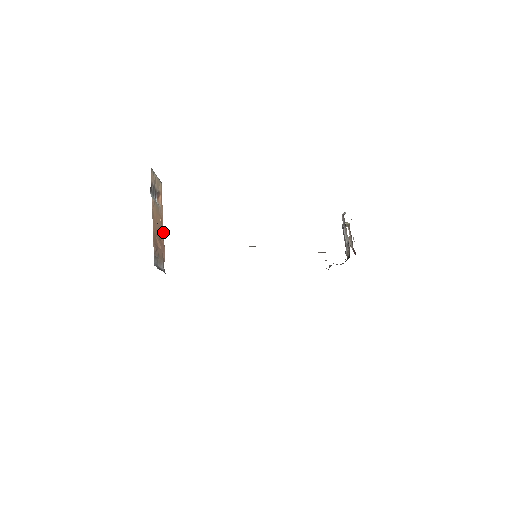
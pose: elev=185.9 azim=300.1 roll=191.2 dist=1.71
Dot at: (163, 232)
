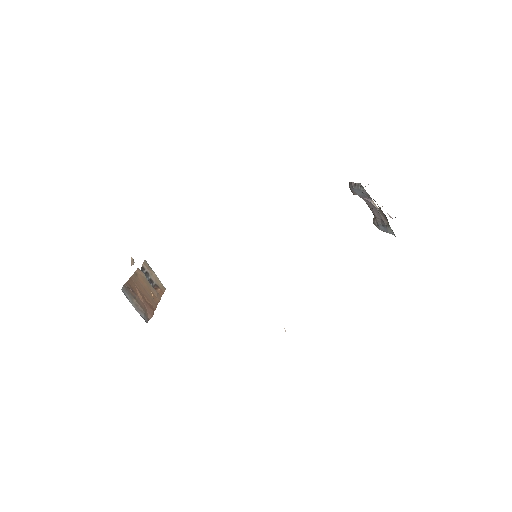
Dot at: (155, 306)
